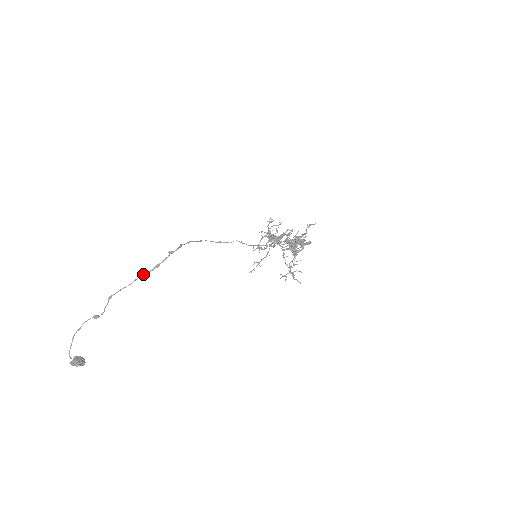
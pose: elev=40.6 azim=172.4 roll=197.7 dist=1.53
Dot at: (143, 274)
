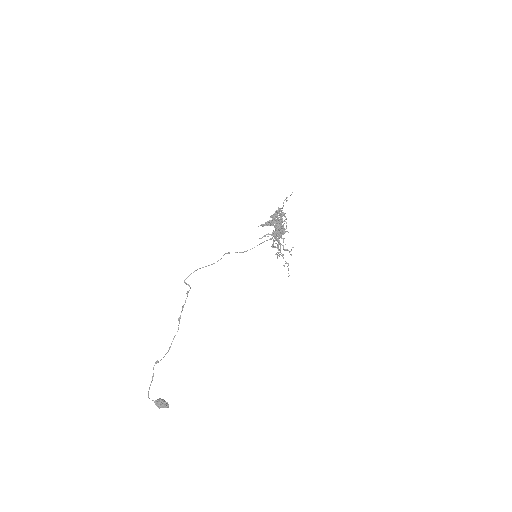
Dot at: (178, 318)
